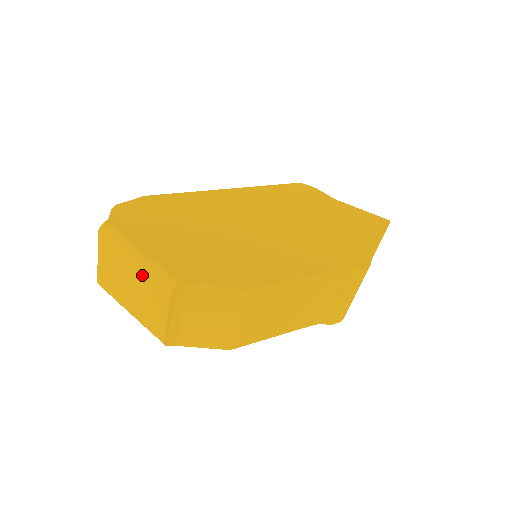
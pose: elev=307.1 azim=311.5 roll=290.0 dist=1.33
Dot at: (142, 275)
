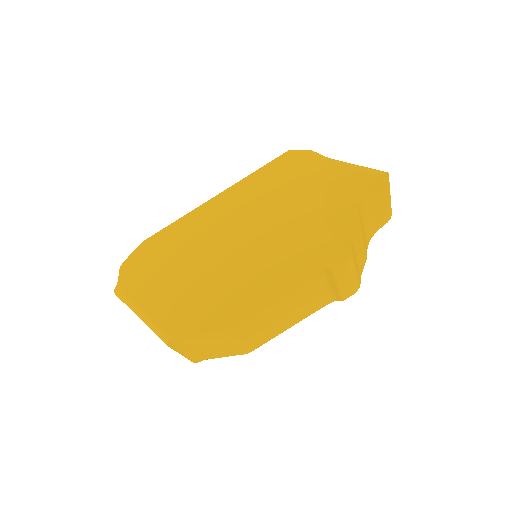
Dot at: occluded
